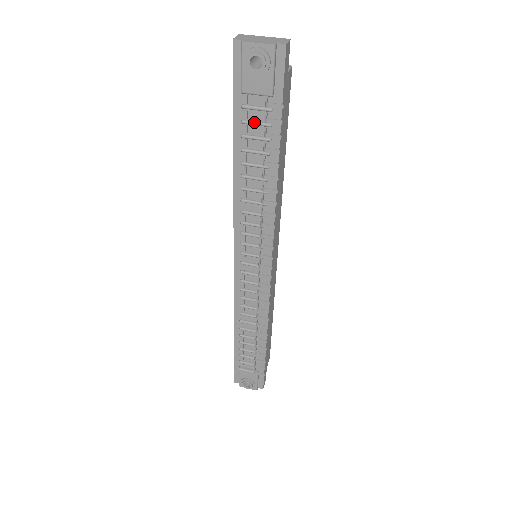
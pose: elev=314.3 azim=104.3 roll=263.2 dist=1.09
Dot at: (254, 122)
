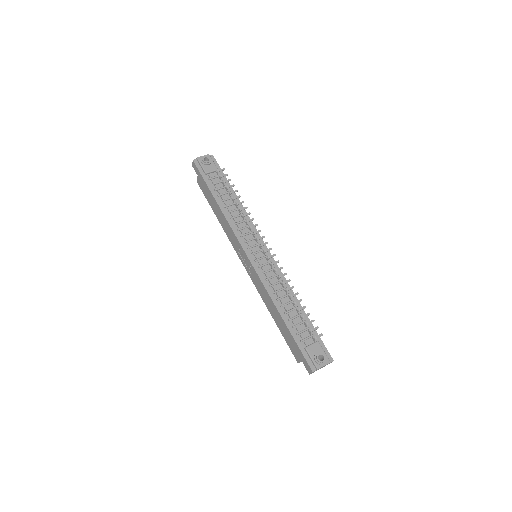
Dot at: (217, 182)
